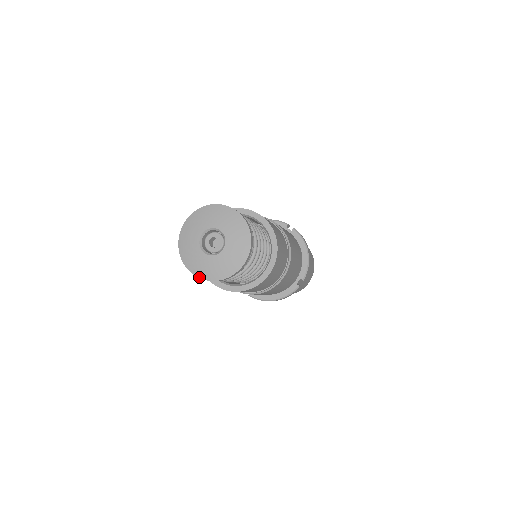
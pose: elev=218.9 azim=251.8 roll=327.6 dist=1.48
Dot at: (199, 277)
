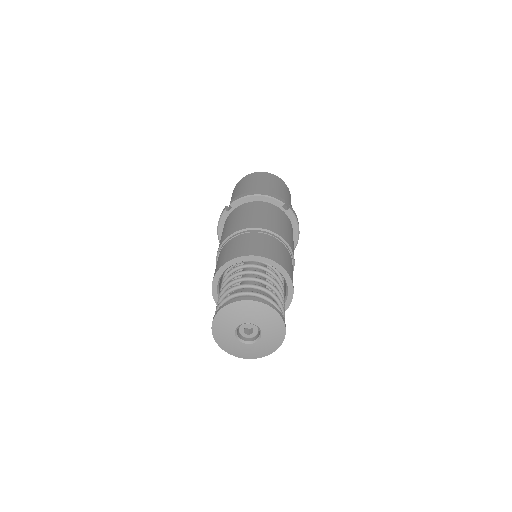
Dot at: (230, 354)
